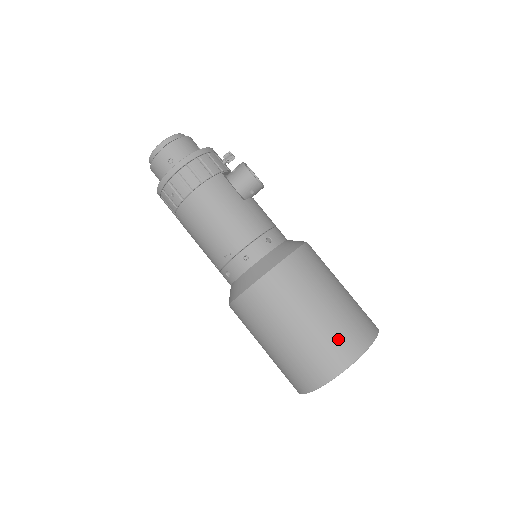
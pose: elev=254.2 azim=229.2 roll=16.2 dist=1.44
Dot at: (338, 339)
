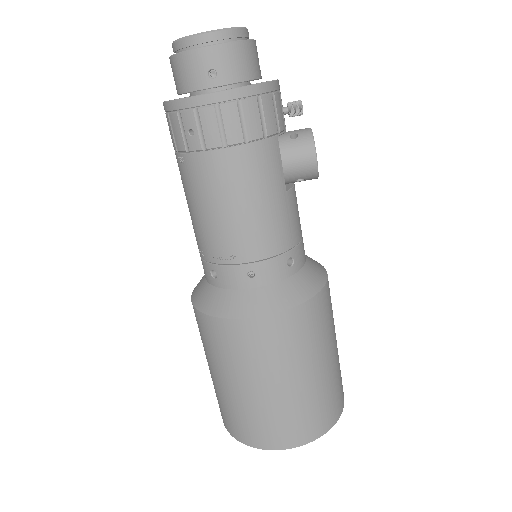
Dot at: (308, 415)
